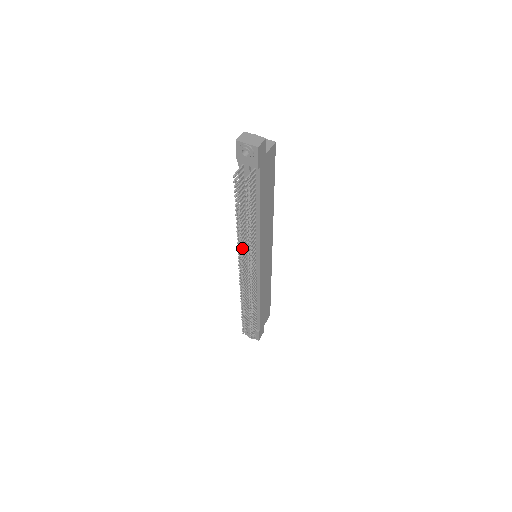
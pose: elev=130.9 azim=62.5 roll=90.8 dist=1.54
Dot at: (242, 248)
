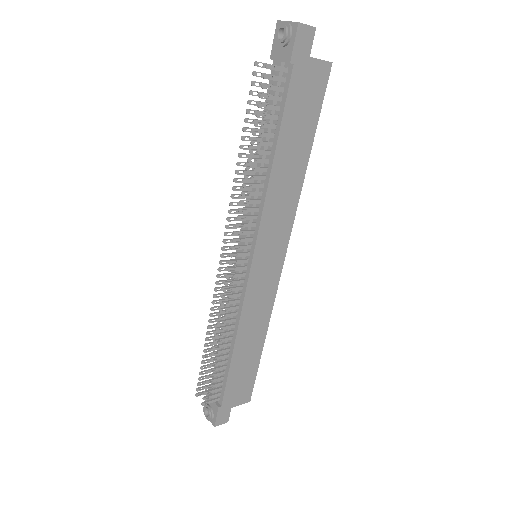
Dot at: occluded
